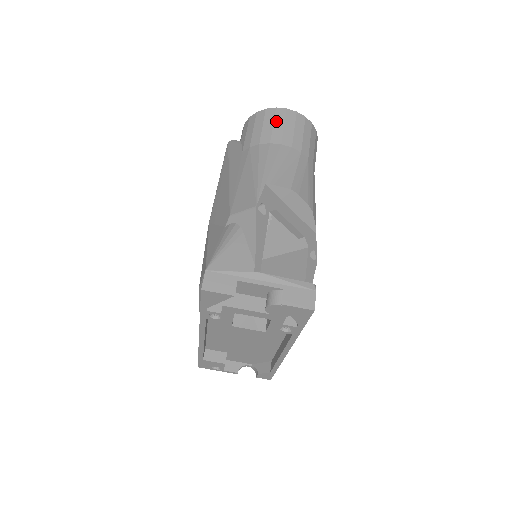
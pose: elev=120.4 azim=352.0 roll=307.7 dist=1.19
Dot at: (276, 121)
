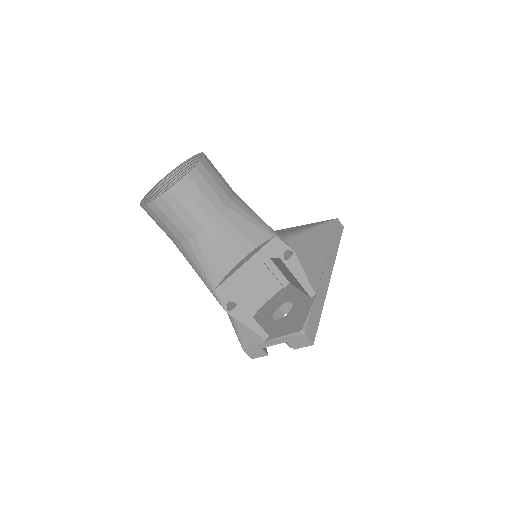
Dot at: (161, 219)
